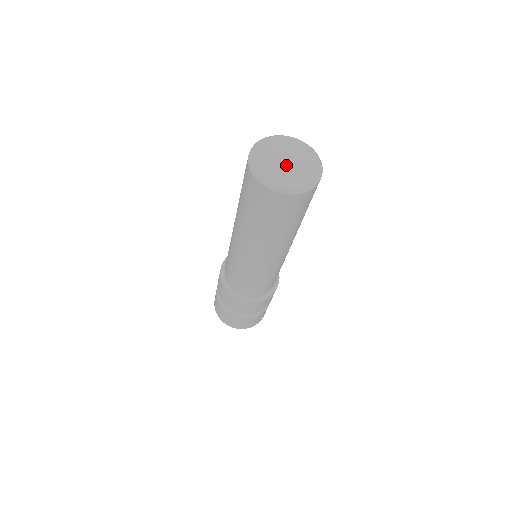
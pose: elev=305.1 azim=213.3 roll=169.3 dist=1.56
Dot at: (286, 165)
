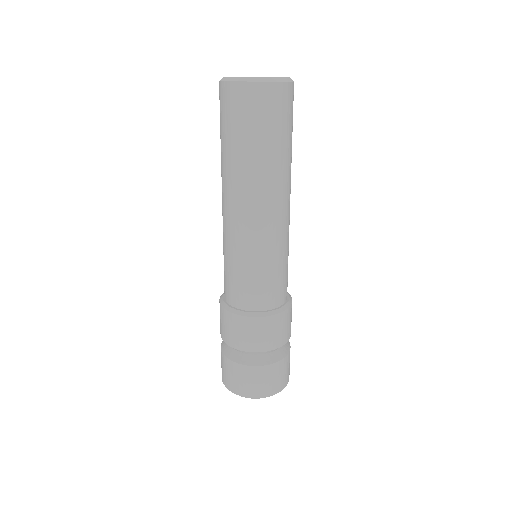
Dot at: occluded
